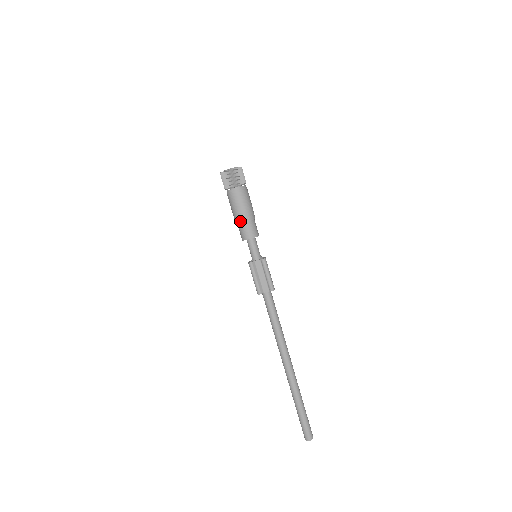
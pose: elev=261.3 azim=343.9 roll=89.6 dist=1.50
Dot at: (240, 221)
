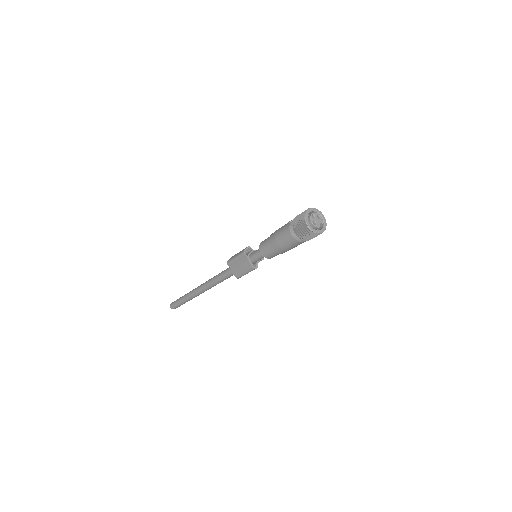
Dot at: occluded
